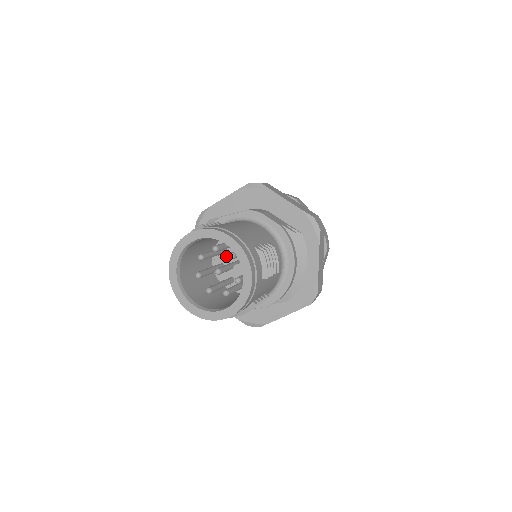
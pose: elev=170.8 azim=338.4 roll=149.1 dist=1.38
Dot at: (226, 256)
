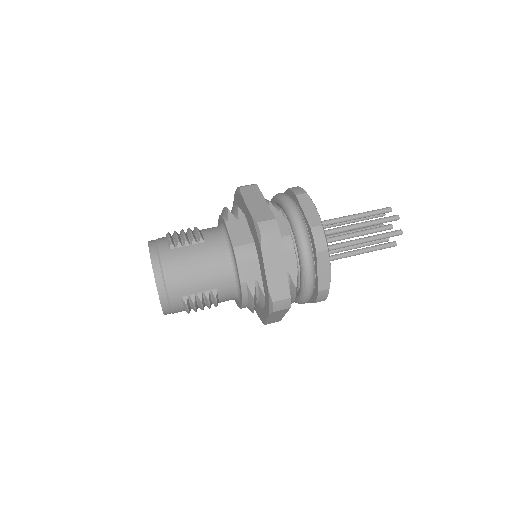
Dot at: occluded
